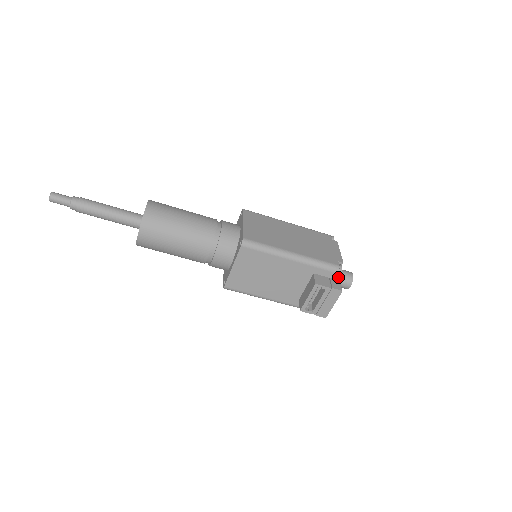
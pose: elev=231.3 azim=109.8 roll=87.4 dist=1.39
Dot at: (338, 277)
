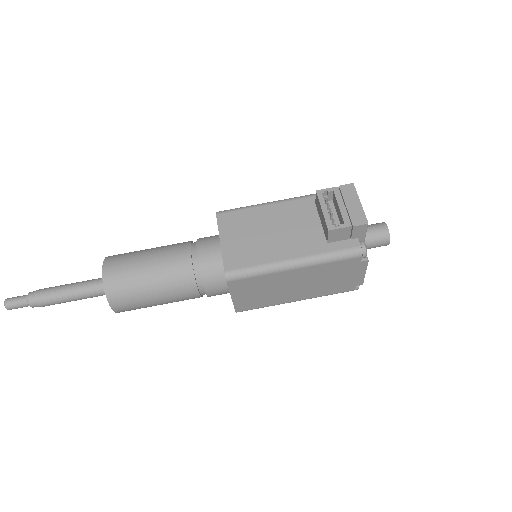
Dot at: occluded
